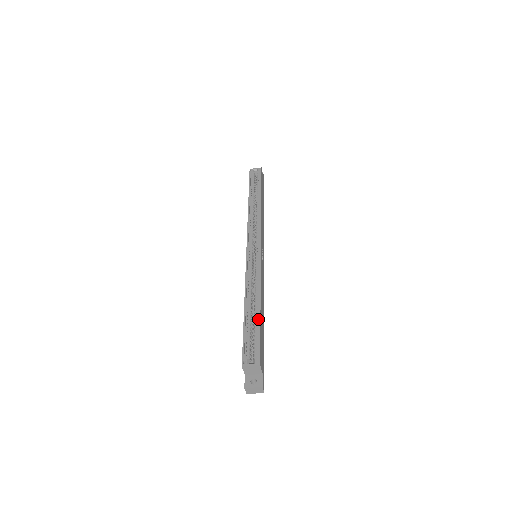
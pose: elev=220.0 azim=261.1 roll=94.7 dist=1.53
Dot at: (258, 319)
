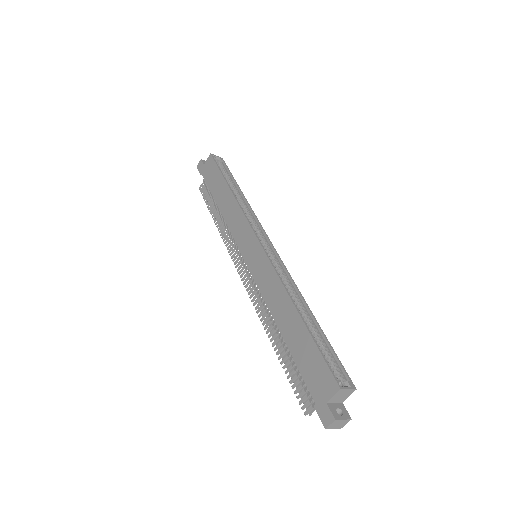
Dot at: (319, 332)
